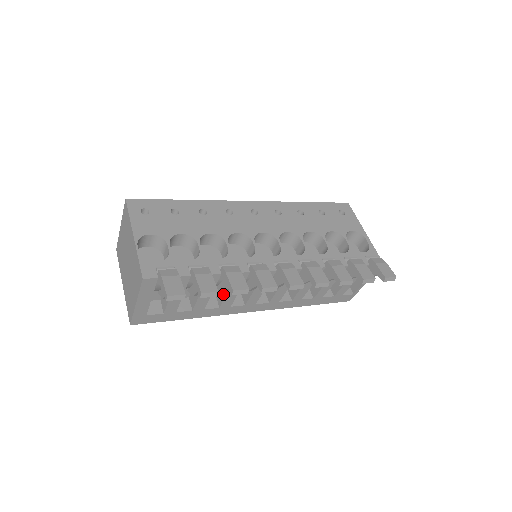
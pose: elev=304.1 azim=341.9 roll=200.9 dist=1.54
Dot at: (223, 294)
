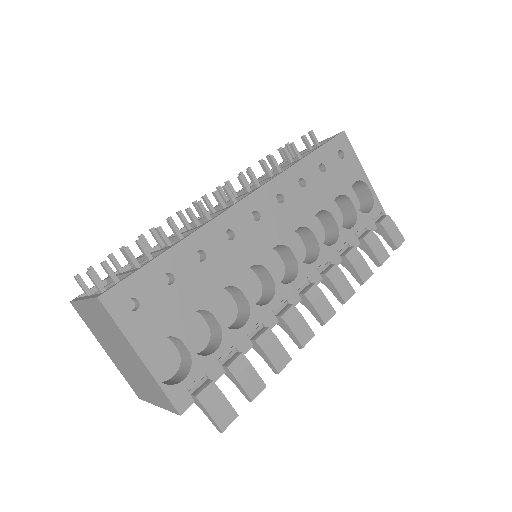
Dot at: occluded
